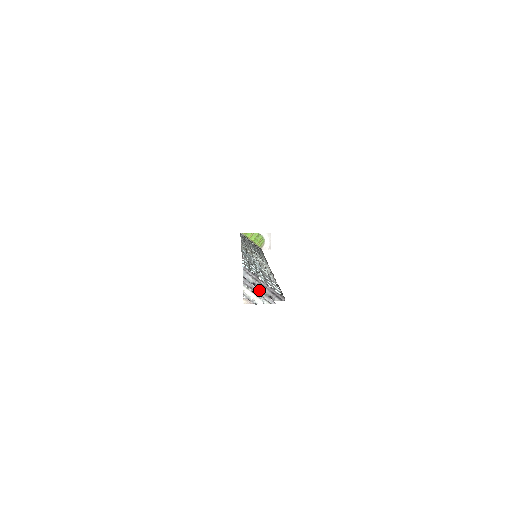
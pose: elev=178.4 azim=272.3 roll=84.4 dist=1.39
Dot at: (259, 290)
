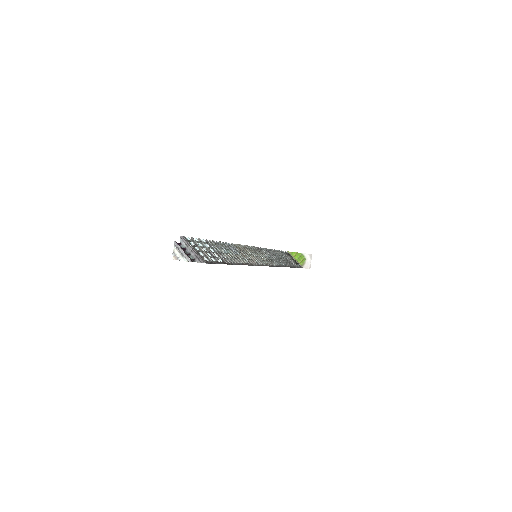
Dot at: (183, 251)
